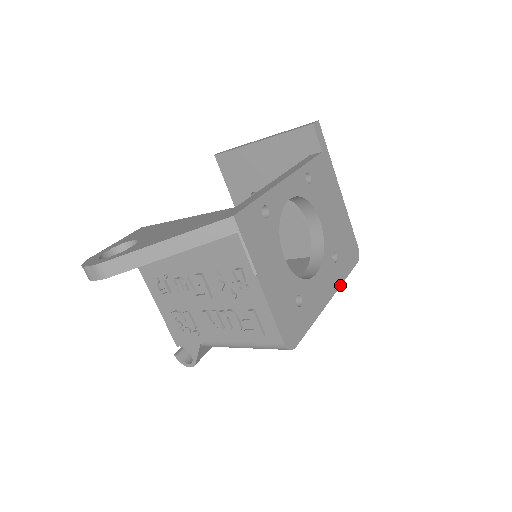
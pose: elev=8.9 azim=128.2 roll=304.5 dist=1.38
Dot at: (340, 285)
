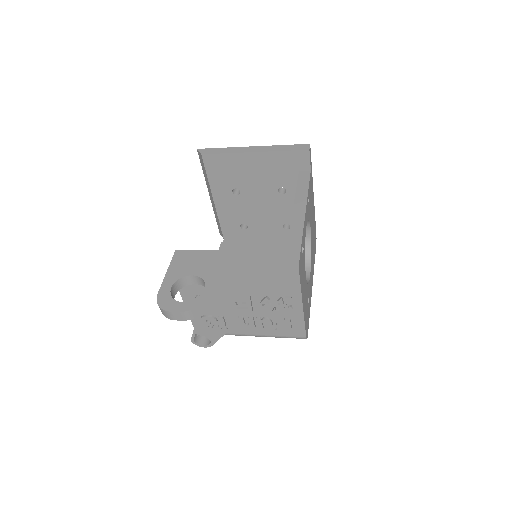
Dot at: occluded
